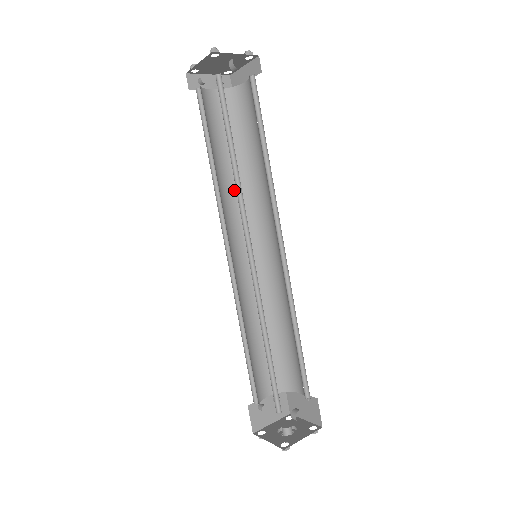
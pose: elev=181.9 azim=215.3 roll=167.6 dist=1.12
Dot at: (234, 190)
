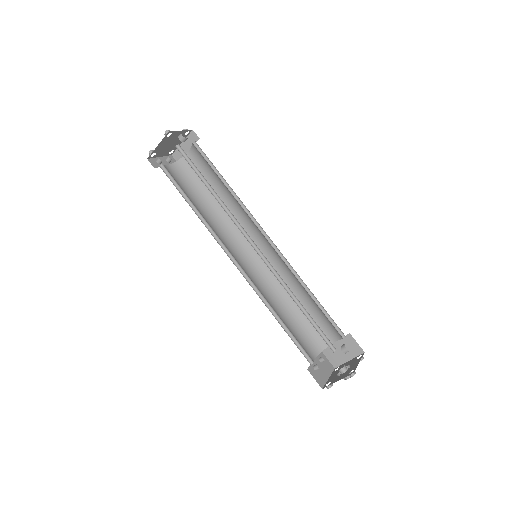
Dot at: (215, 224)
